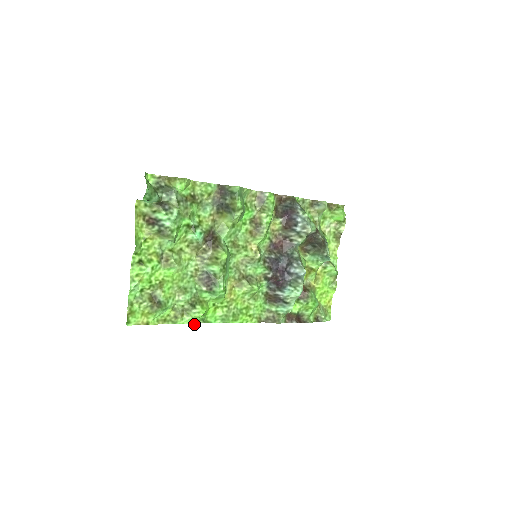
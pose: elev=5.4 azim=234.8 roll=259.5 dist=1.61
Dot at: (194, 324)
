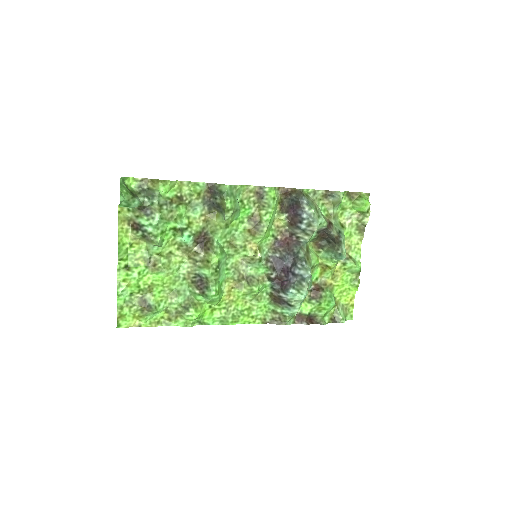
Dot at: (188, 326)
